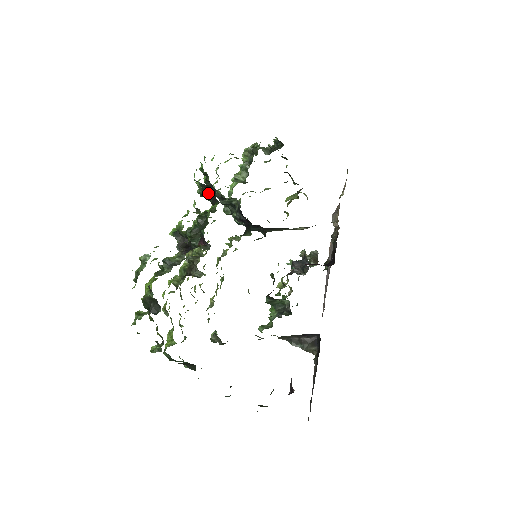
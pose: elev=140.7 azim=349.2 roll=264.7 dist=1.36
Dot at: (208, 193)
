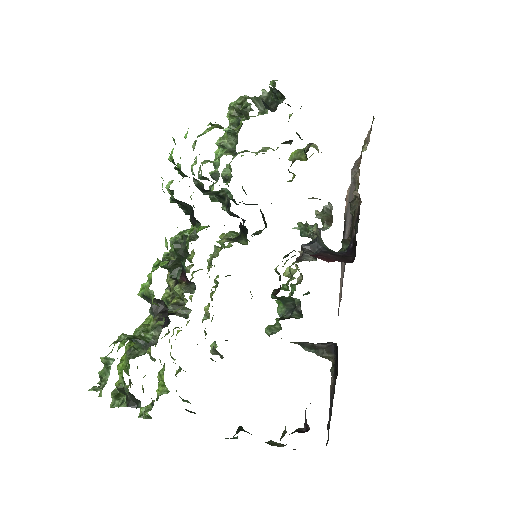
Dot at: (184, 207)
